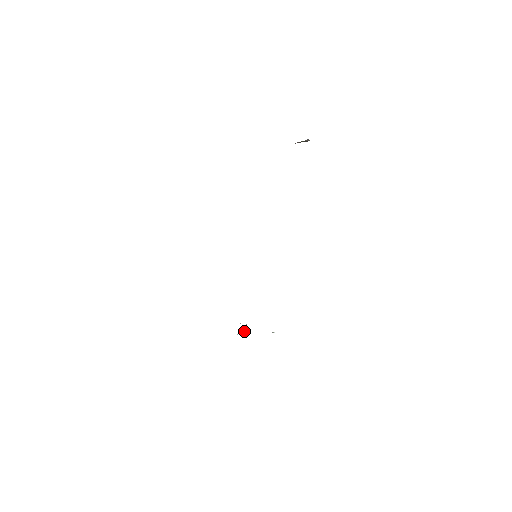
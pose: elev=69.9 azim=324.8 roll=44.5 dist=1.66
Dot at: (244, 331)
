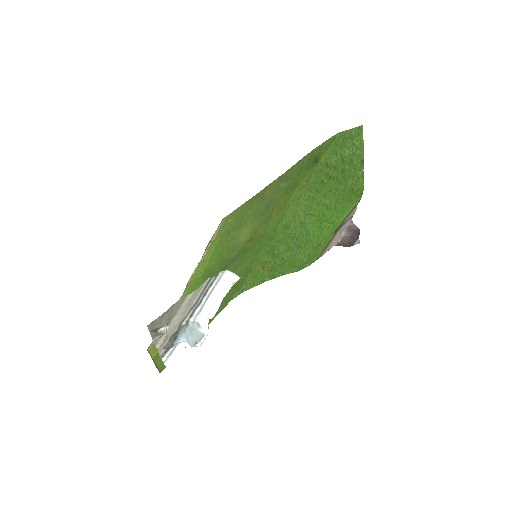
Dot at: (204, 325)
